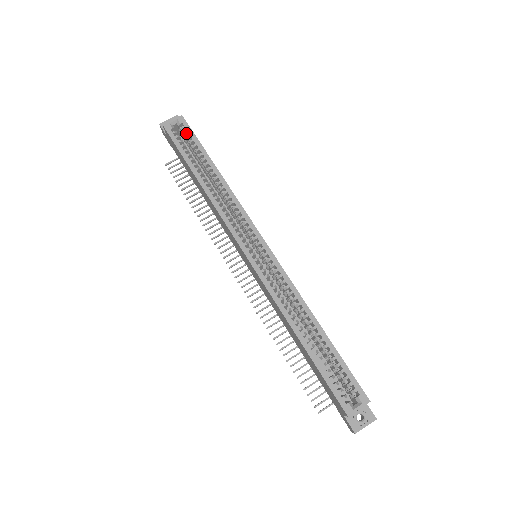
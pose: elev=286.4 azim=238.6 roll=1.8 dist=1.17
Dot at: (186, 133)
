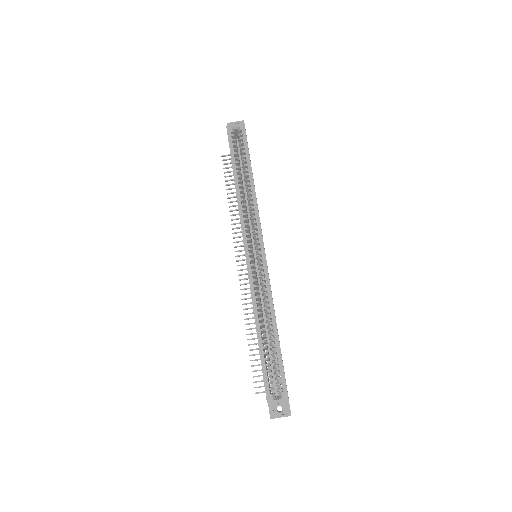
Dot at: (241, 139)
